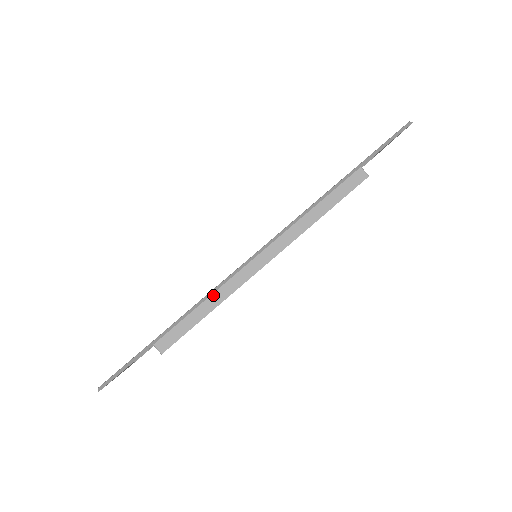
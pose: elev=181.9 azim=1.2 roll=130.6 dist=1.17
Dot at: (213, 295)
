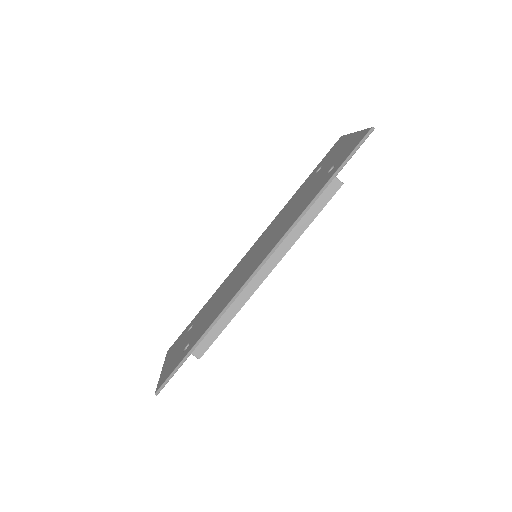
Dot at: (231, 307)
